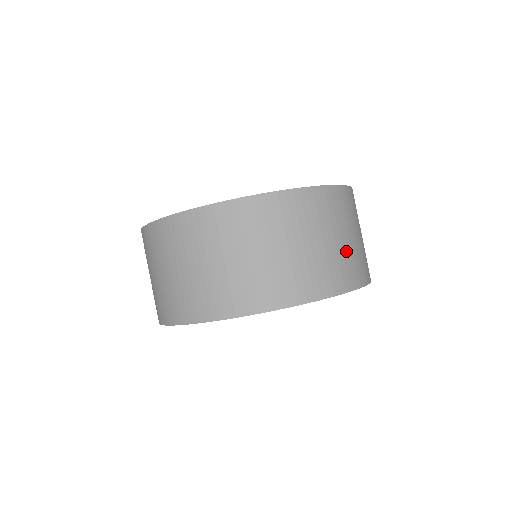
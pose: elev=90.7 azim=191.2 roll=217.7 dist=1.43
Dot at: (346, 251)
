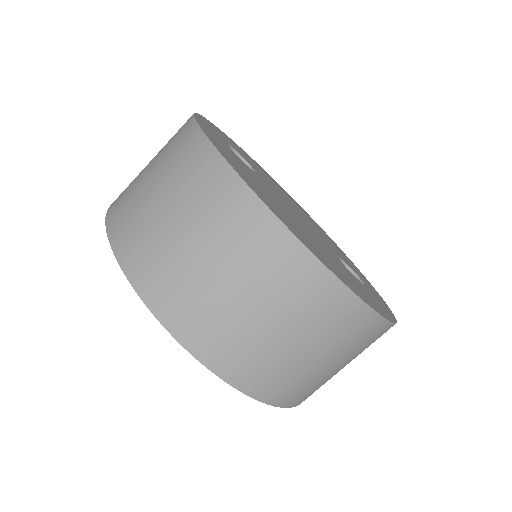
Dot at: (239, 322)
